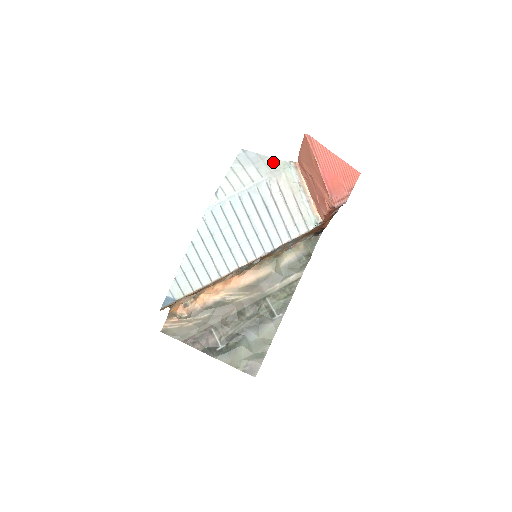
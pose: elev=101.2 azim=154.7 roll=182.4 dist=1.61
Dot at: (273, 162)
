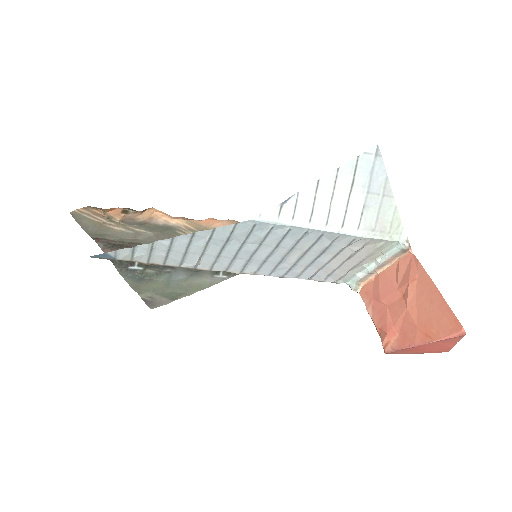
Dot at: (390, 214)
